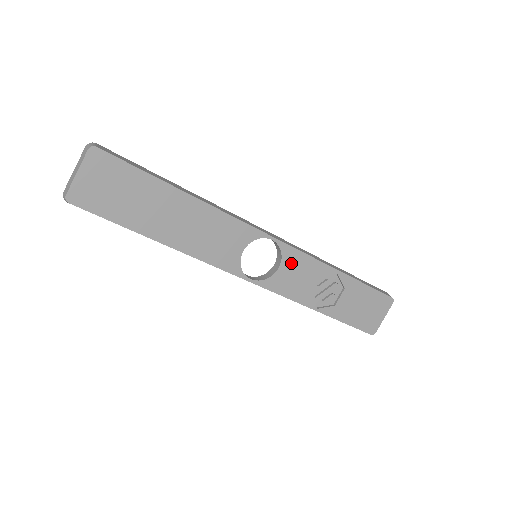
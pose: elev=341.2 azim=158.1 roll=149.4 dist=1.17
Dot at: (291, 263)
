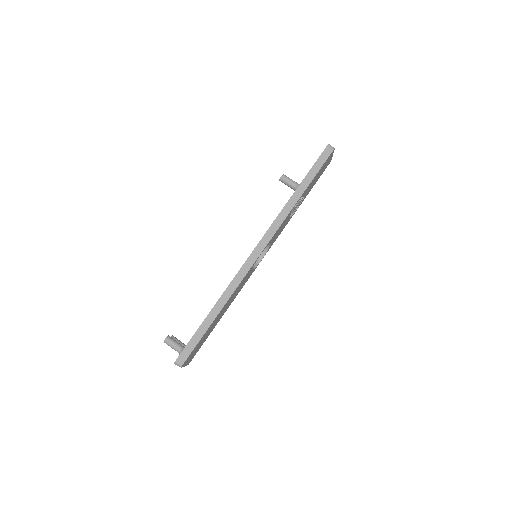
Dot at: (274, 237)
